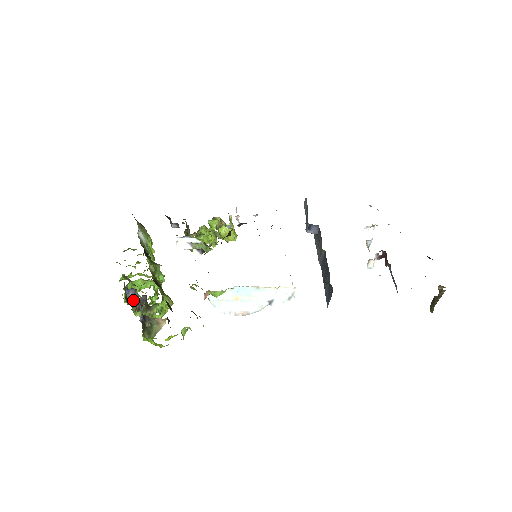
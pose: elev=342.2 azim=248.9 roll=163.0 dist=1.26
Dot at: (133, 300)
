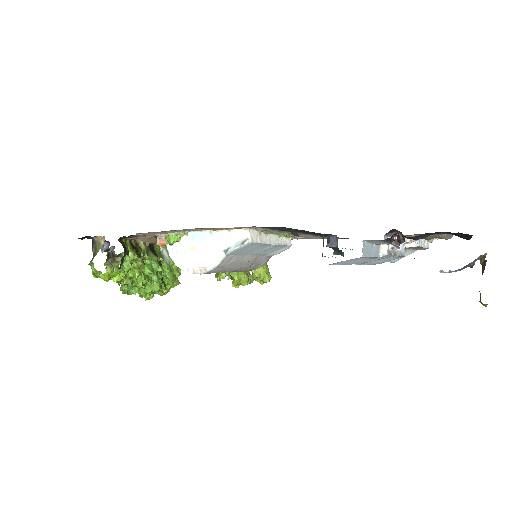
Dot at: occluded
